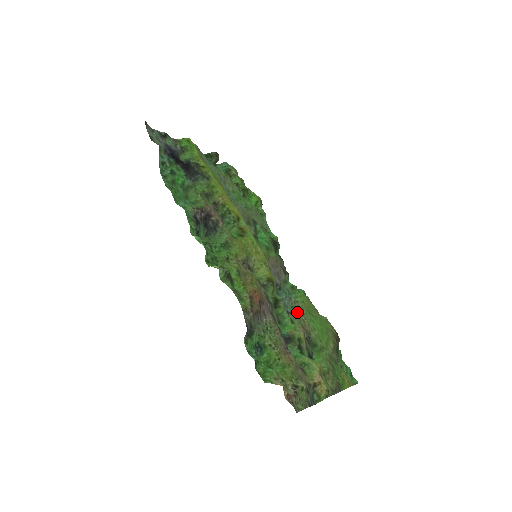
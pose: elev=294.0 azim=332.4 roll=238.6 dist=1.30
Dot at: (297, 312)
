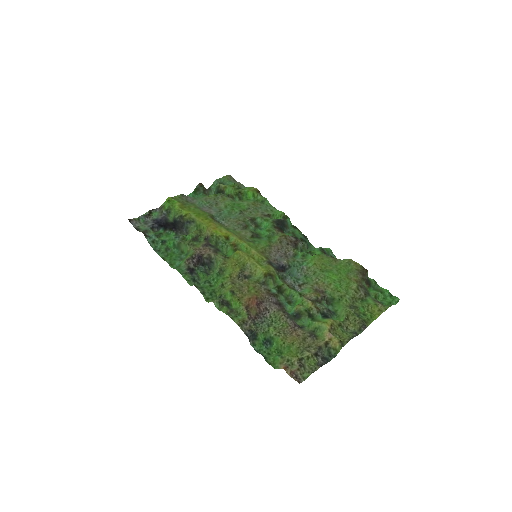
Dot at: (310, 278)
